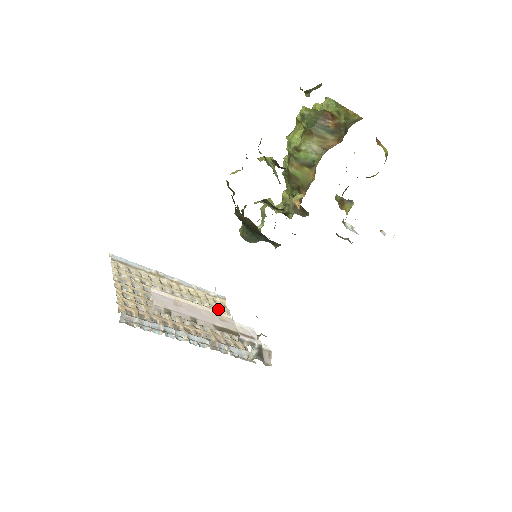
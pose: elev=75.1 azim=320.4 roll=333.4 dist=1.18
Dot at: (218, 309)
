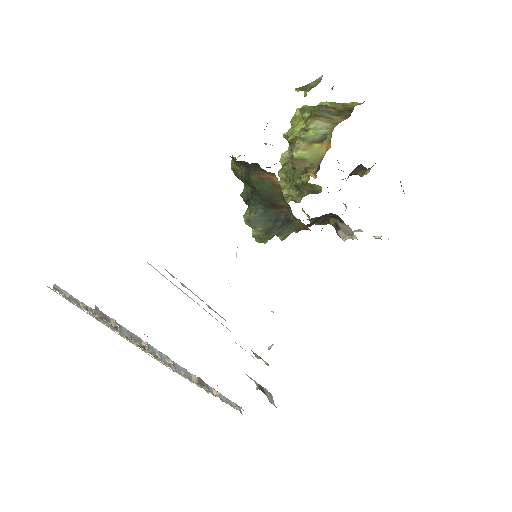
Dot at: occluded
